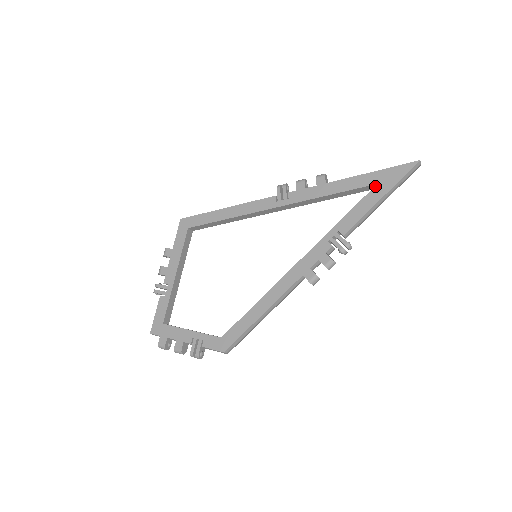
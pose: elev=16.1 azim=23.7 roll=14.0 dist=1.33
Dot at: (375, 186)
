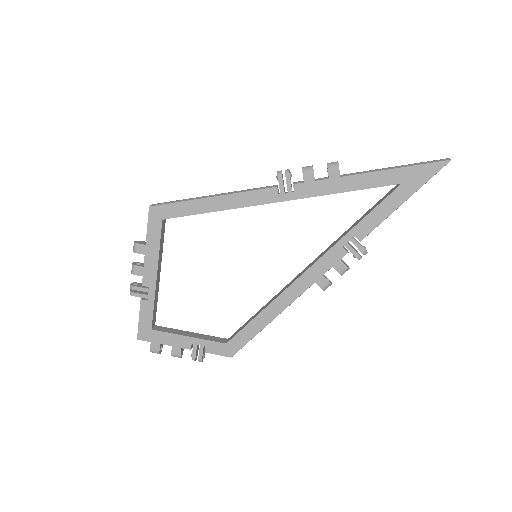
Dot at: (398, 187)
